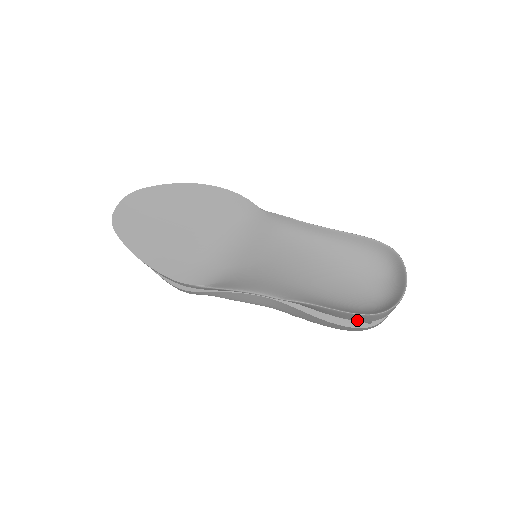
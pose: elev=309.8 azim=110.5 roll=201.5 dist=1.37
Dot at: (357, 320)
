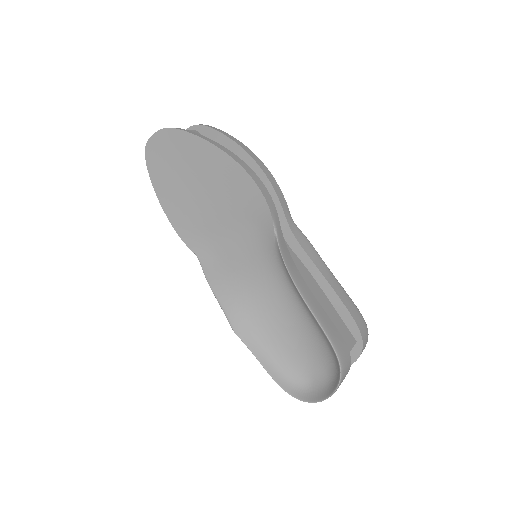
Dot at: occluded
